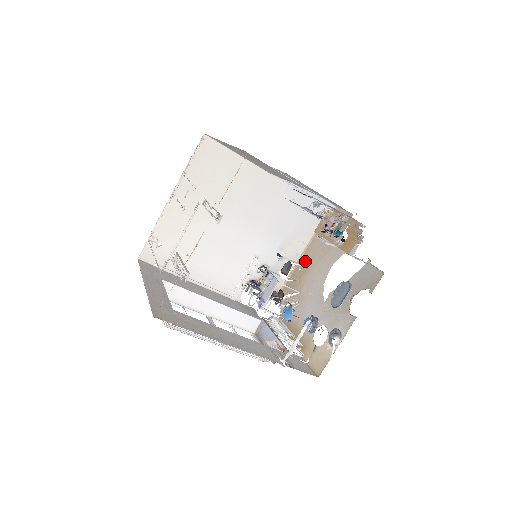
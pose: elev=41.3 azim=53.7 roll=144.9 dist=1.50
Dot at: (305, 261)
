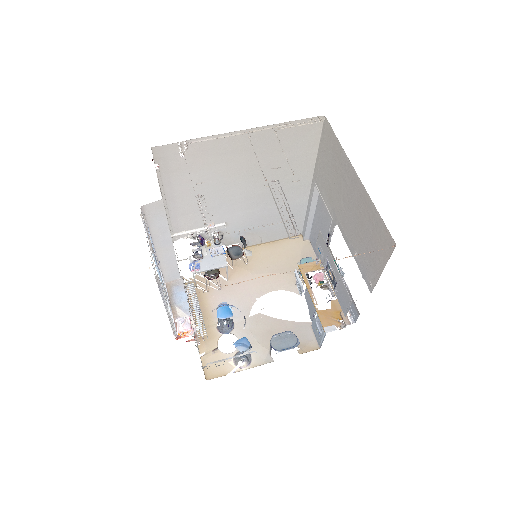
Dot at: (249, 256)
